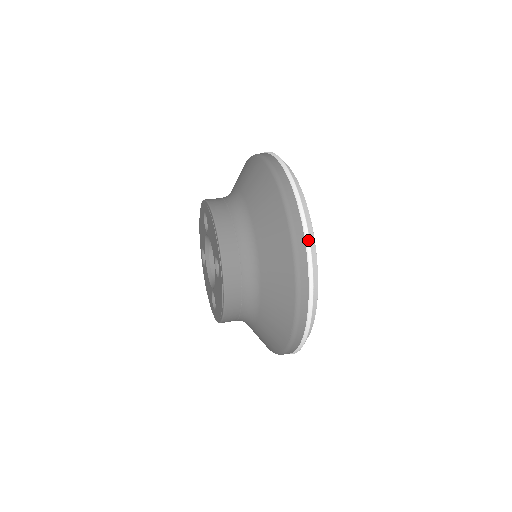
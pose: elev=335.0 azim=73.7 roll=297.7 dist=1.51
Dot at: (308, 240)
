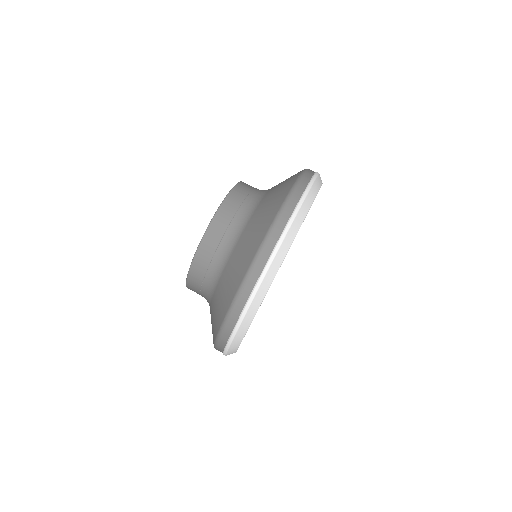
Dot at: (254, 293)
